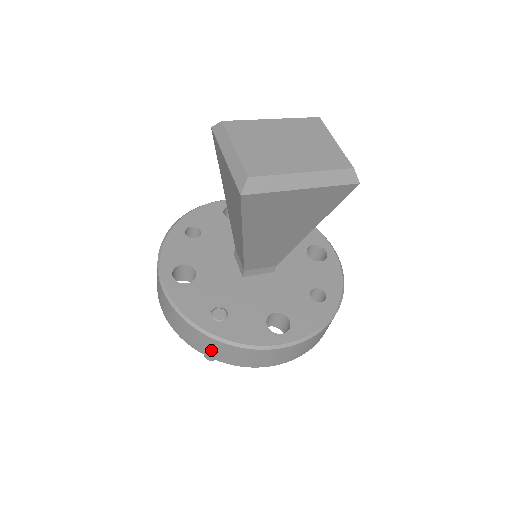
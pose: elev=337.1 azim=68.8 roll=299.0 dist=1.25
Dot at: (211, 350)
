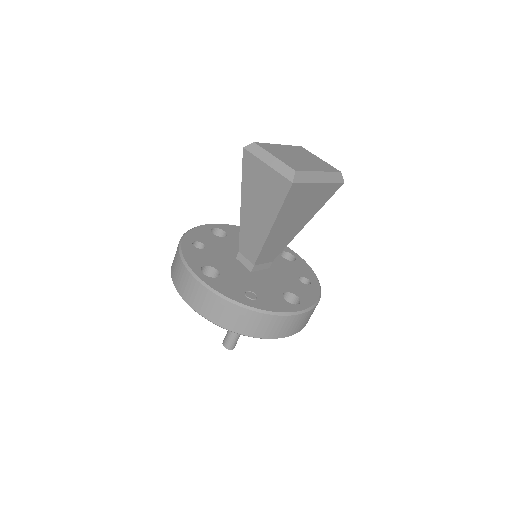
Dot at: (249, 326)
